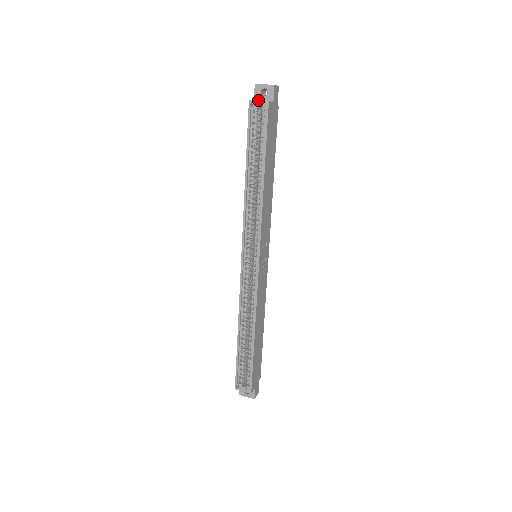
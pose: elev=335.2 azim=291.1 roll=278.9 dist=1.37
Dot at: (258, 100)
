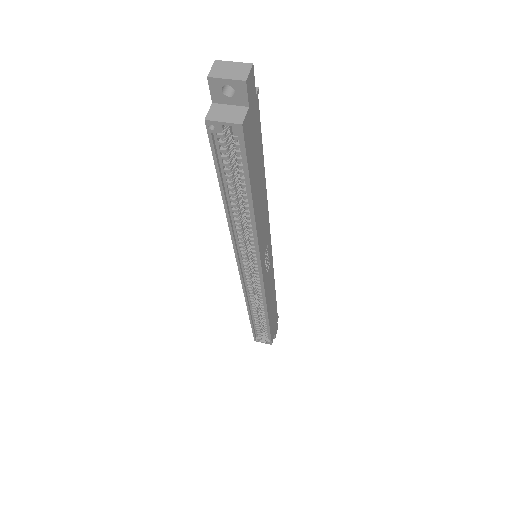
Dot at: (219, 102)
